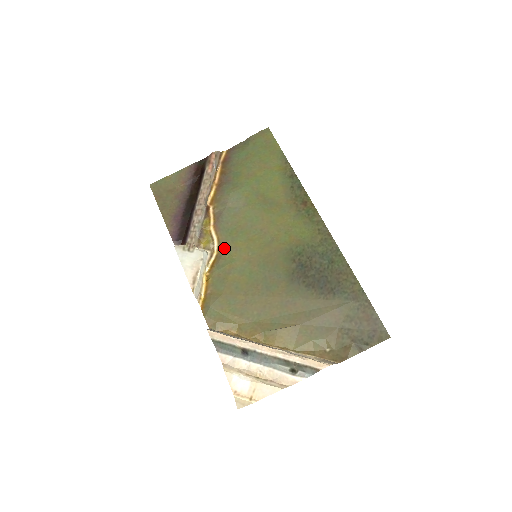
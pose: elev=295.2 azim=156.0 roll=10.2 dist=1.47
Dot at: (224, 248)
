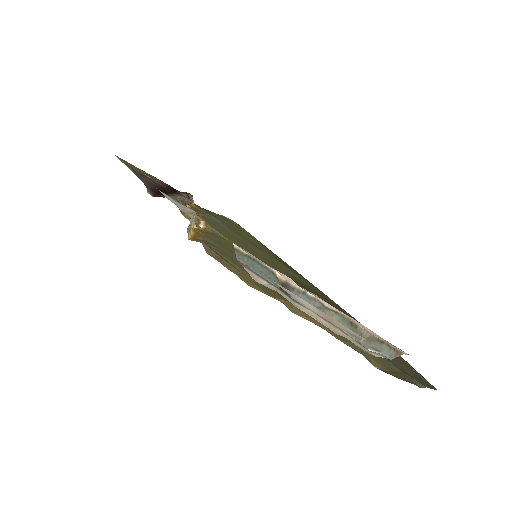
Dot at: (215, 230)
